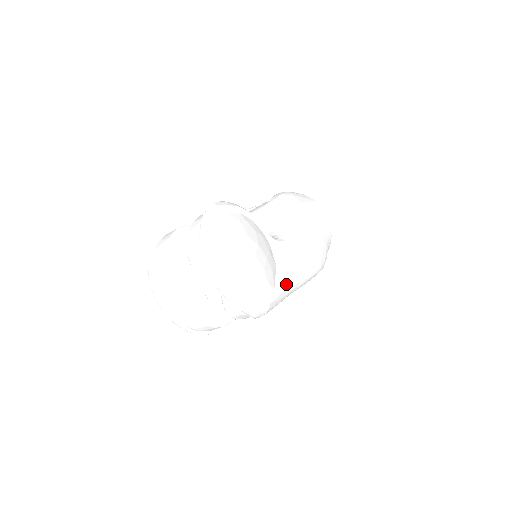
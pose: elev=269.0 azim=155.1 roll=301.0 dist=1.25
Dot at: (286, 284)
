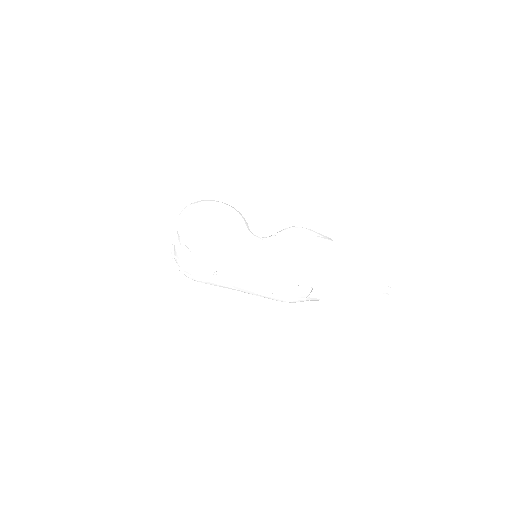
Dot at: (237, 254)
